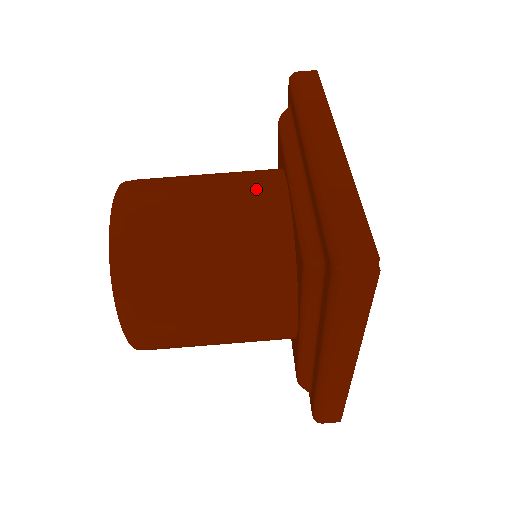
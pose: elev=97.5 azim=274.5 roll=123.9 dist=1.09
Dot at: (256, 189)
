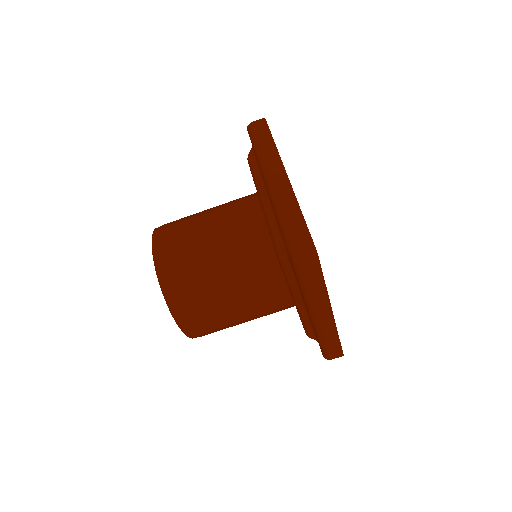
Dot at: (241, 215)
